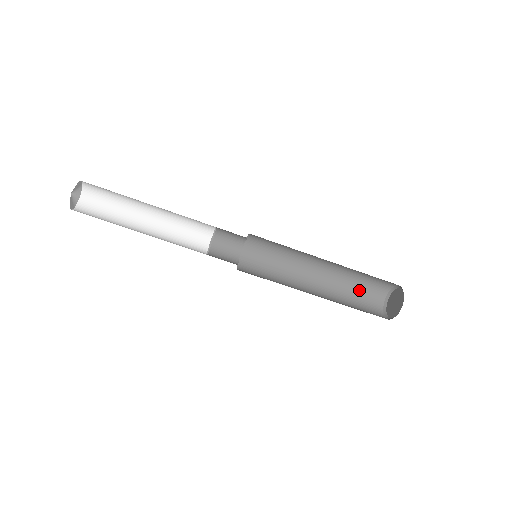
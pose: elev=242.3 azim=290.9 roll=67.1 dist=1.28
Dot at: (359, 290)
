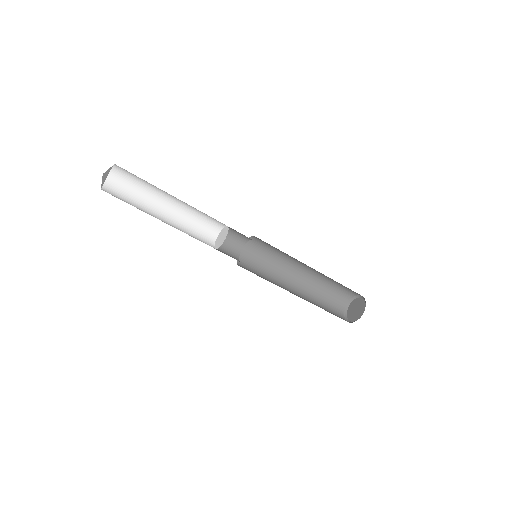
Dot at: (338, 285)
